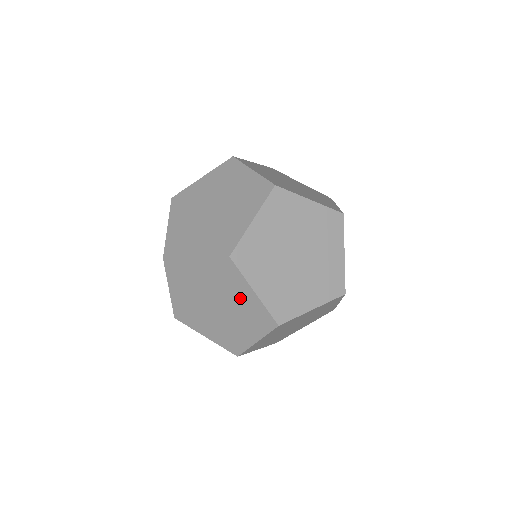
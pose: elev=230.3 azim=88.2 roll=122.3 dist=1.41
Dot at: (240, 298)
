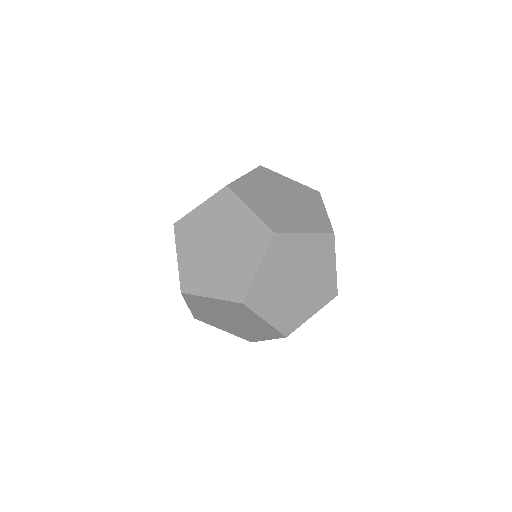
Dot at: (238, 223)
